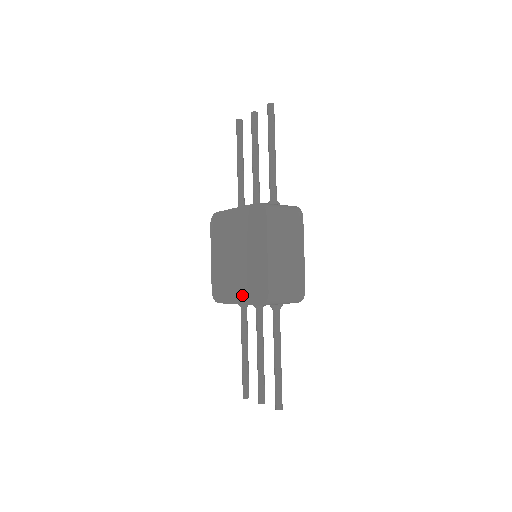
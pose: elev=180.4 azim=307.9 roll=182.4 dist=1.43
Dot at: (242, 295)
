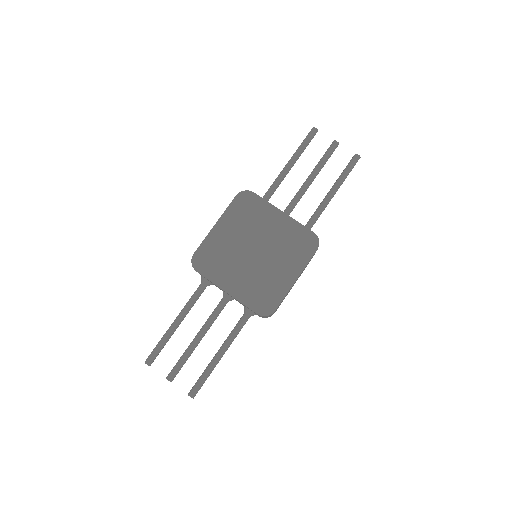
Dot at: (239, 289)
